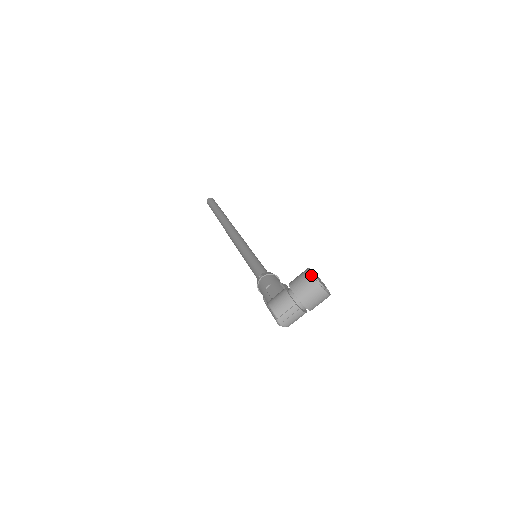
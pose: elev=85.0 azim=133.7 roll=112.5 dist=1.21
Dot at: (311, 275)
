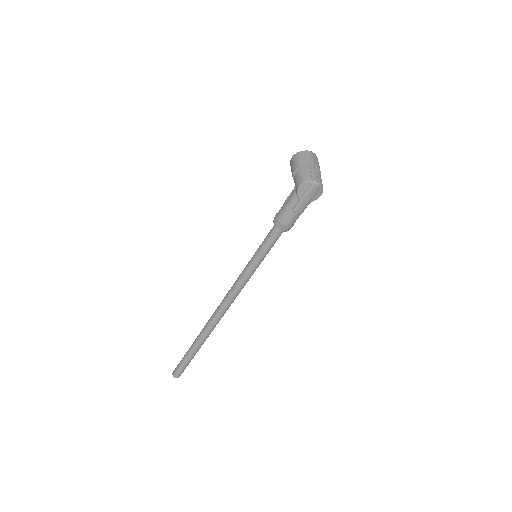
Dot at: (296, 154)
